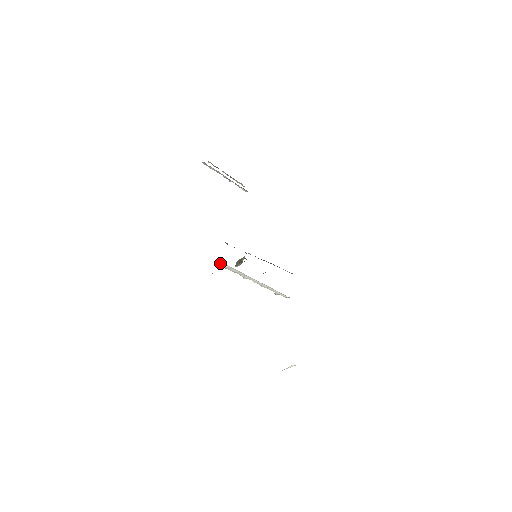
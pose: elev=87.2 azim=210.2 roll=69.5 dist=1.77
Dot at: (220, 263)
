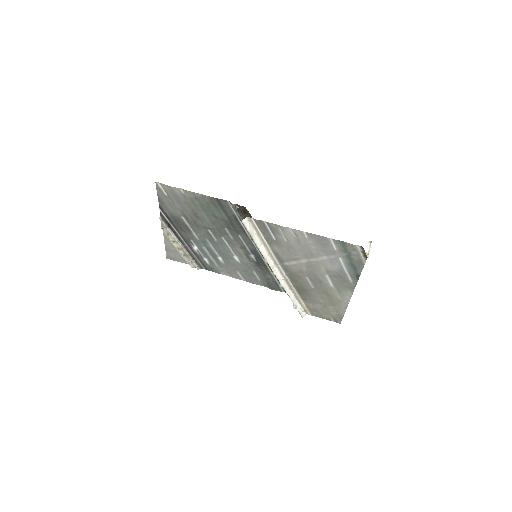
Dot at: (244, 219)
